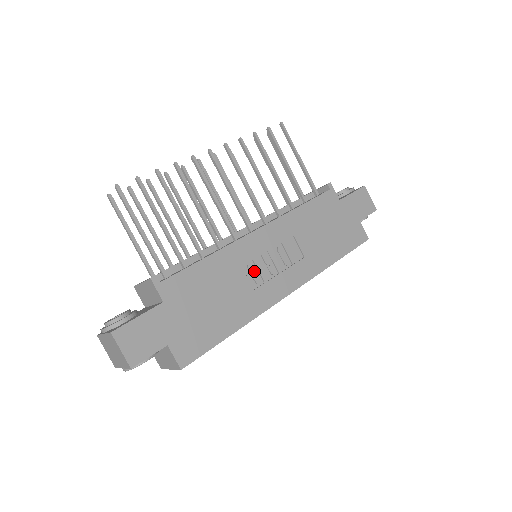
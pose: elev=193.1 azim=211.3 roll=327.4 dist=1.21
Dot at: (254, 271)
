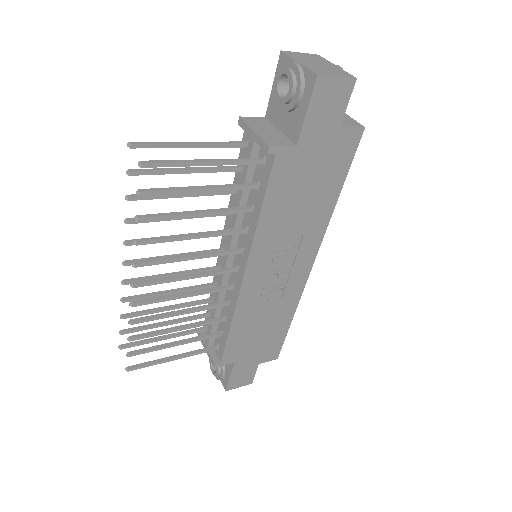
Dot at: (270, 293)
